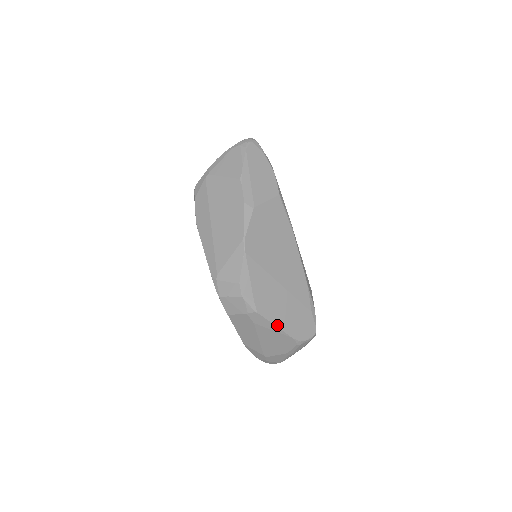
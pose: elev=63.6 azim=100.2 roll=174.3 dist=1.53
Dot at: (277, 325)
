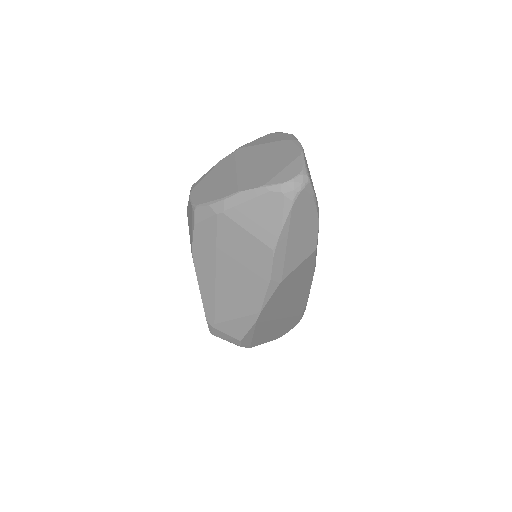
Dot at: (266, 342)
